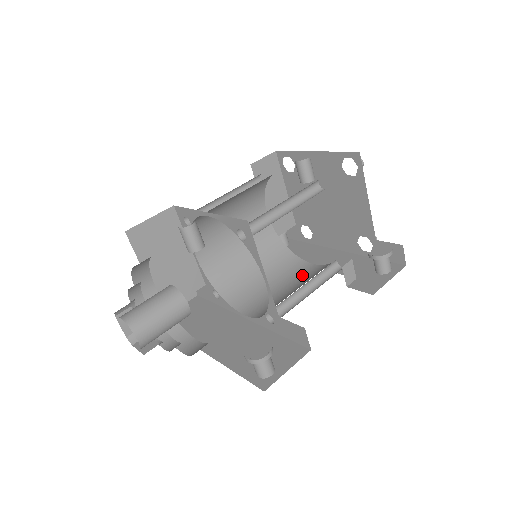
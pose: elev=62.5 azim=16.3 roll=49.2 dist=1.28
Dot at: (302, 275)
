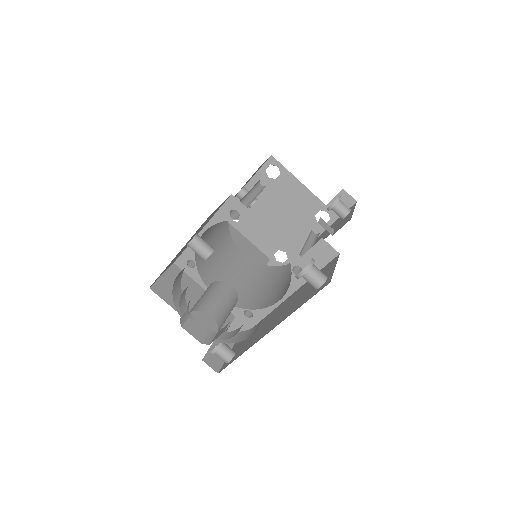
Dot at: occluded
